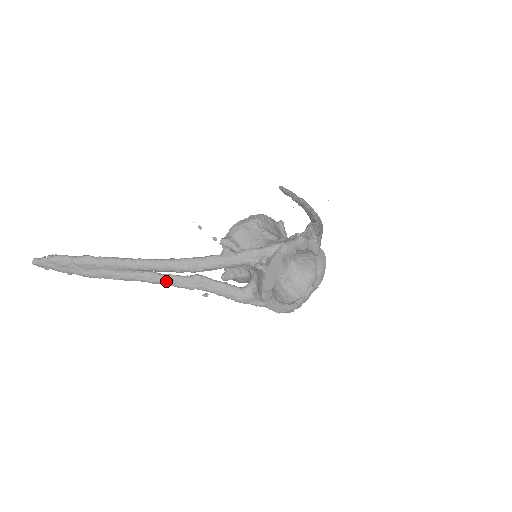
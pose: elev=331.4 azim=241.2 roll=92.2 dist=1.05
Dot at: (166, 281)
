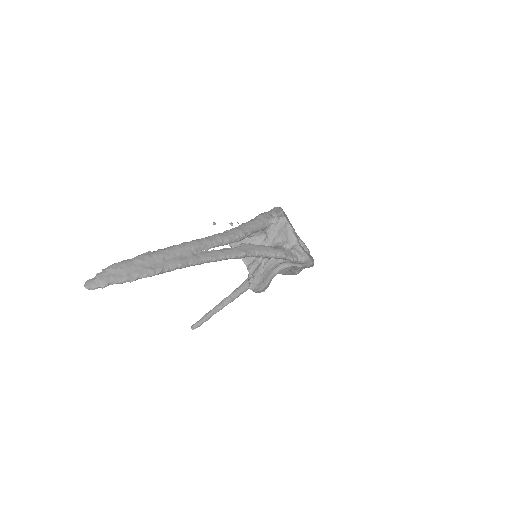
Dot at: (224, 253)
